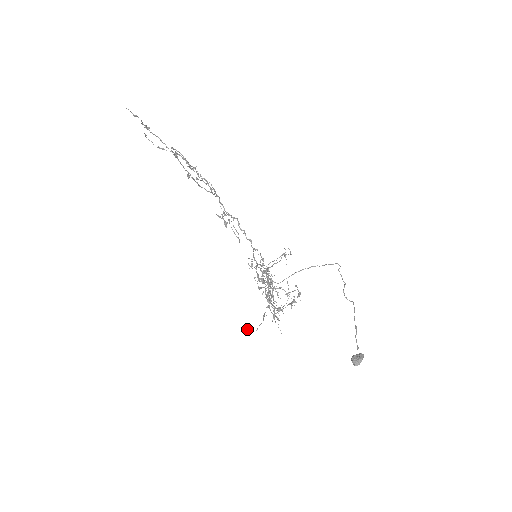
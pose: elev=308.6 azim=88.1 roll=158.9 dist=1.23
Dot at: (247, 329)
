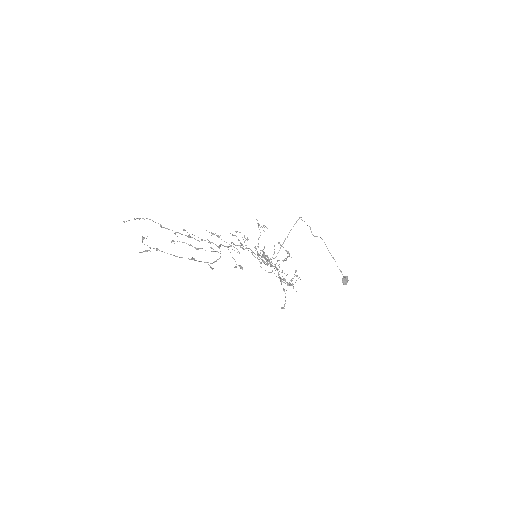
Dot at: occluded
